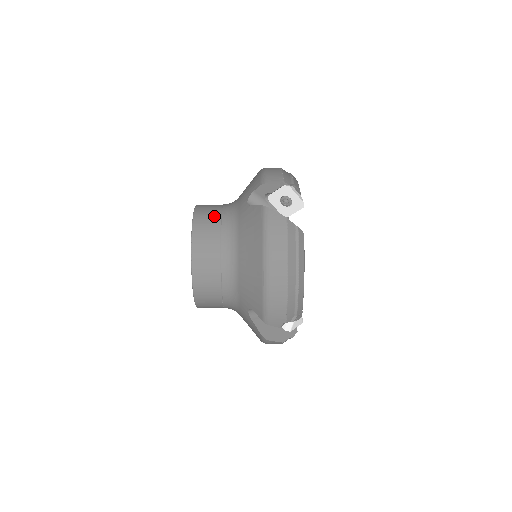
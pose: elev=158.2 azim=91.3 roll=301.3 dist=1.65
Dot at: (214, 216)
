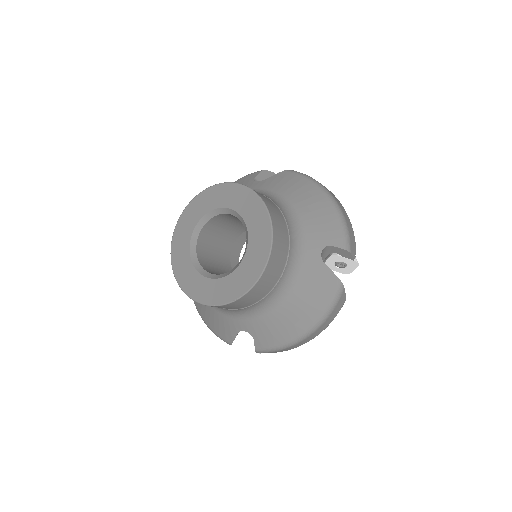
Dot at: occluded
